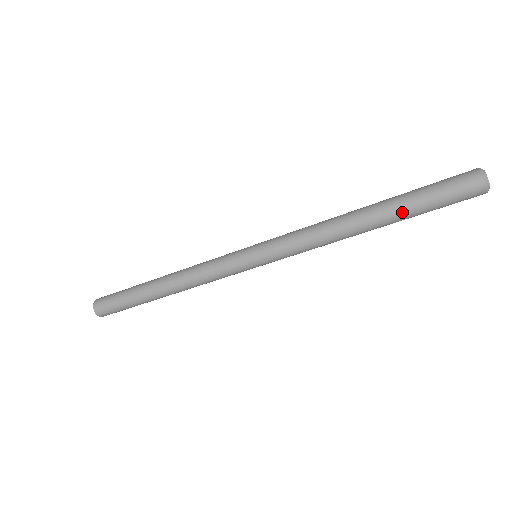
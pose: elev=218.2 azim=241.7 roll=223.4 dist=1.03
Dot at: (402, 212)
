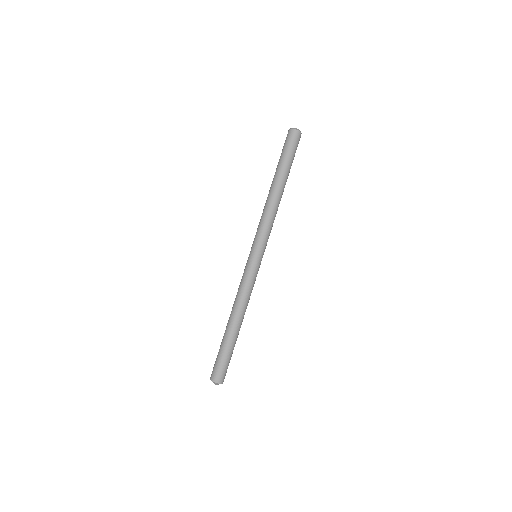
Dot at: (277, 168)
